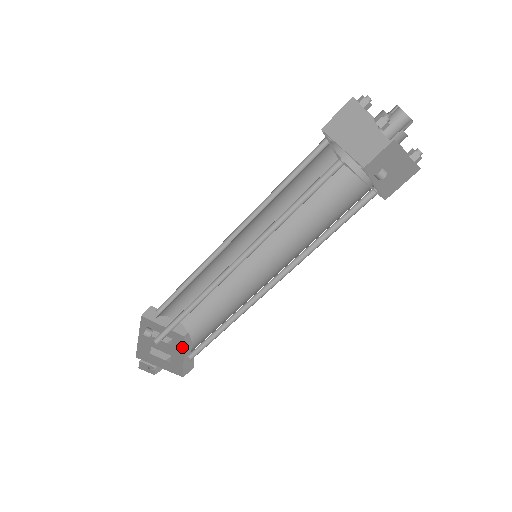
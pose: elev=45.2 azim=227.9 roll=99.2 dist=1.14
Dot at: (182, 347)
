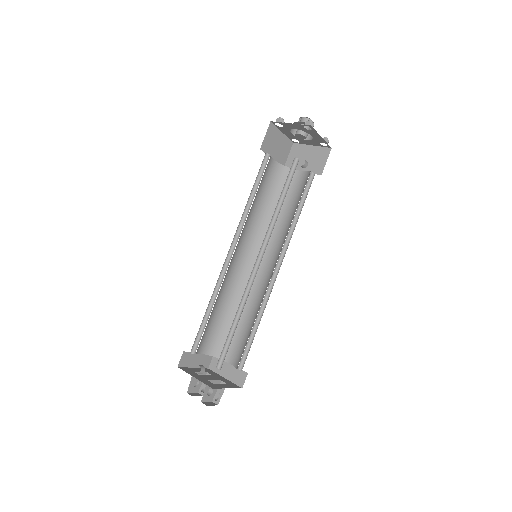
Dot at: (217, 374)
